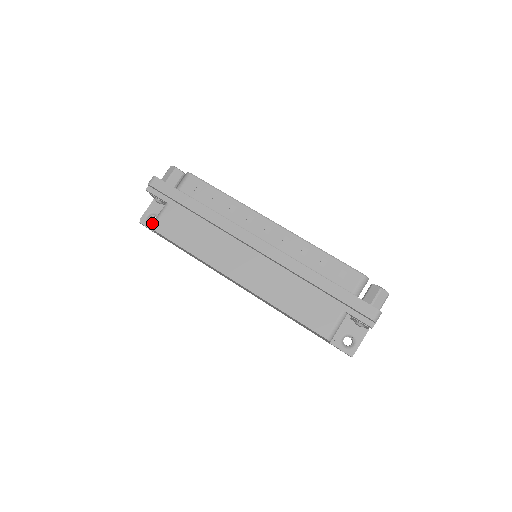
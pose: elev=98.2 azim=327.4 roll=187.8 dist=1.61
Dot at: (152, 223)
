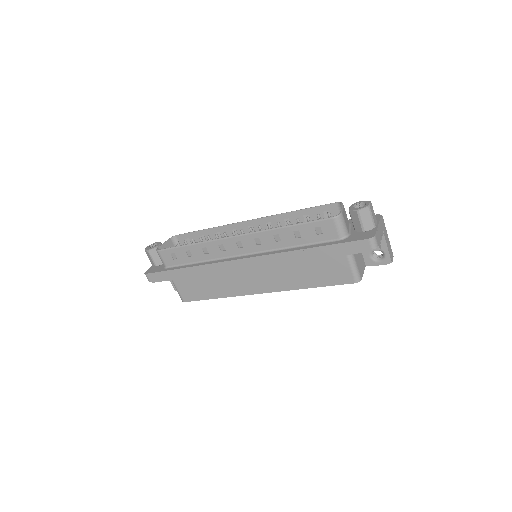
Dot at: occluded
